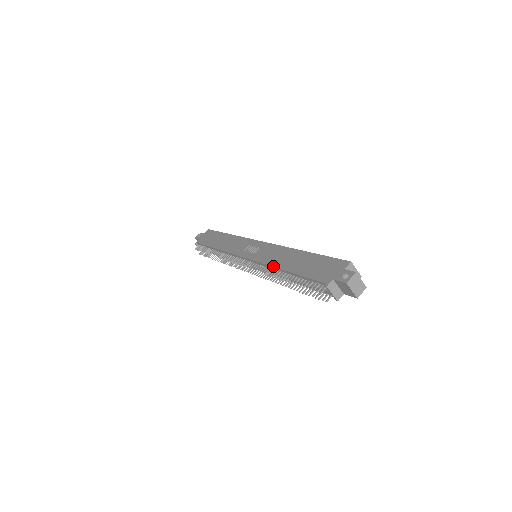
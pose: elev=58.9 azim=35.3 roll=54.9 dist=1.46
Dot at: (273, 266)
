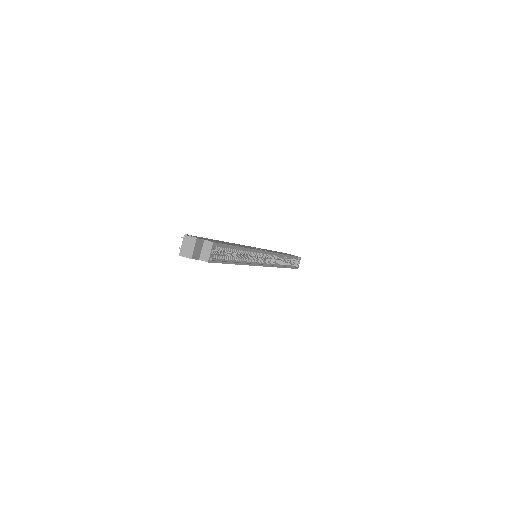
Dot at: occluded
